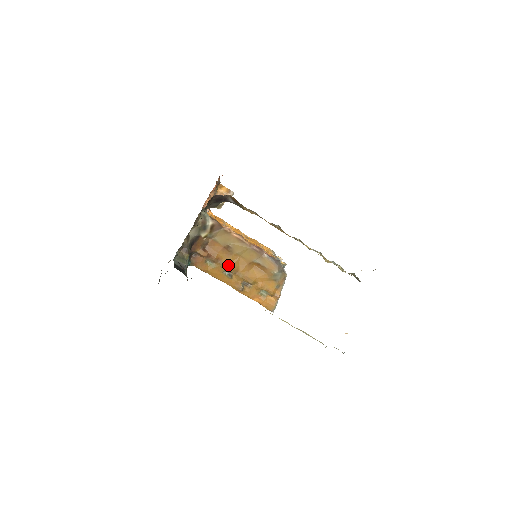
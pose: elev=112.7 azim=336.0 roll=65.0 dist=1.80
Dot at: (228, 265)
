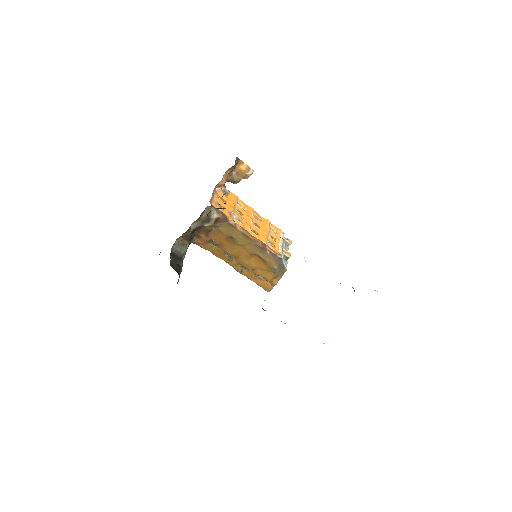
Dot at: (229, 252)
